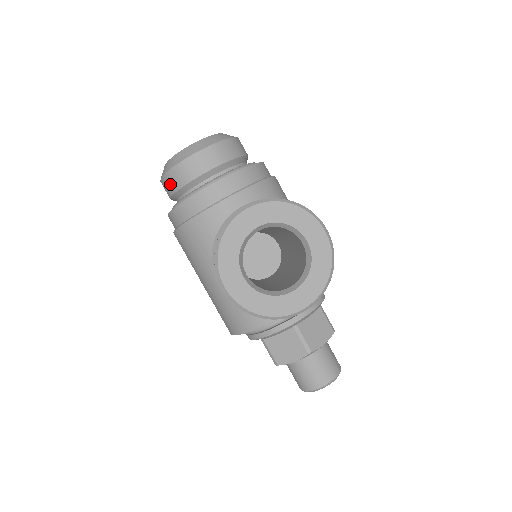
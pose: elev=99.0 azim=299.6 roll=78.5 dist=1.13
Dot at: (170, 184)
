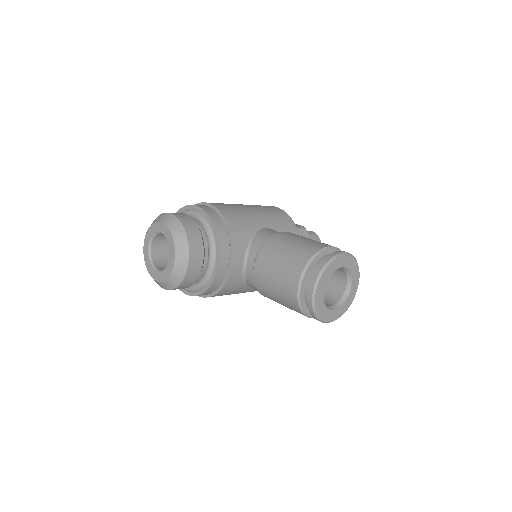
Dot at: (182, 288)
